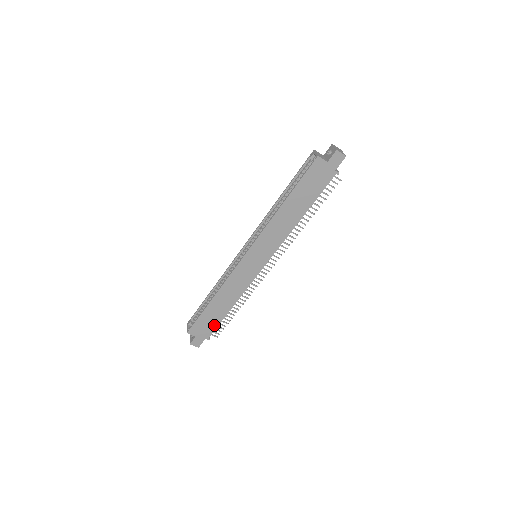
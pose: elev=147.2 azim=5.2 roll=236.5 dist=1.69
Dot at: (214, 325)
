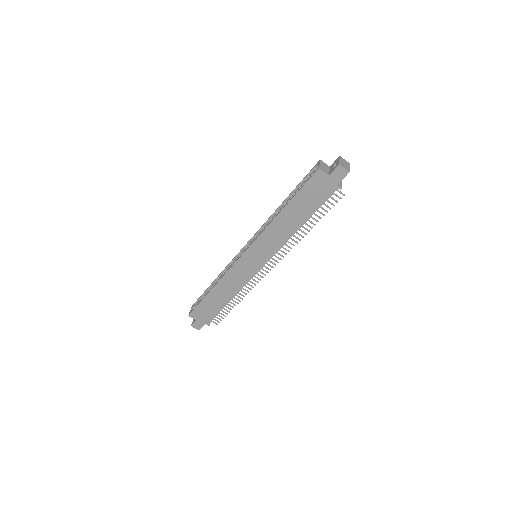
Dot at: (213, 313)
